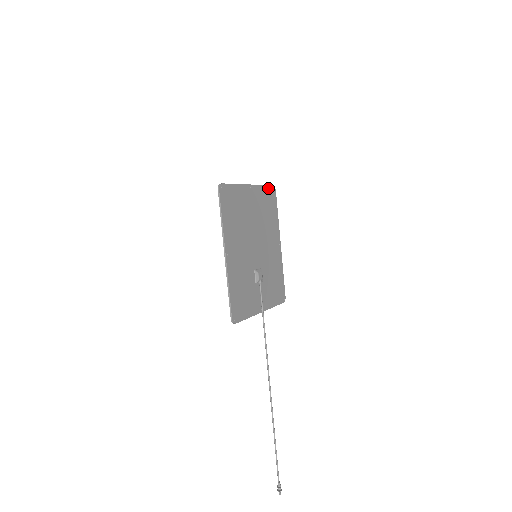
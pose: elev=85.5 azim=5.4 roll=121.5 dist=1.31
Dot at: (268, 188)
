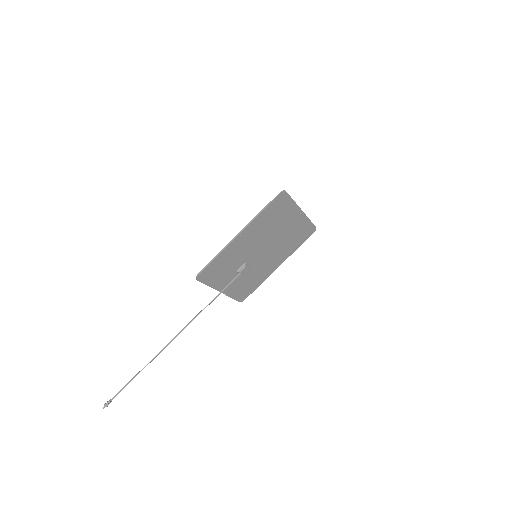
Dot at: (311, 225)
